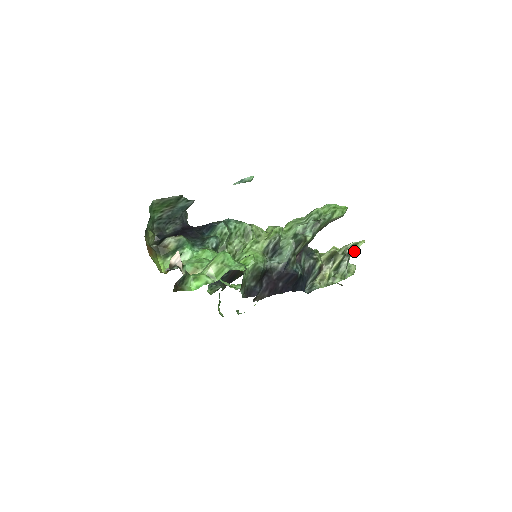
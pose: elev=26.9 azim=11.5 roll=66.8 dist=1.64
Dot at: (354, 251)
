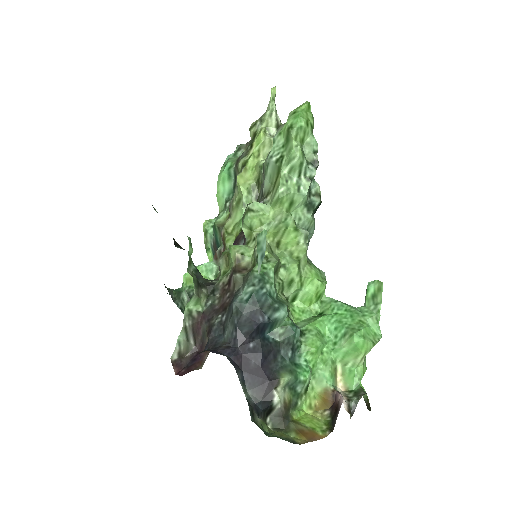
Dot at: occluded
